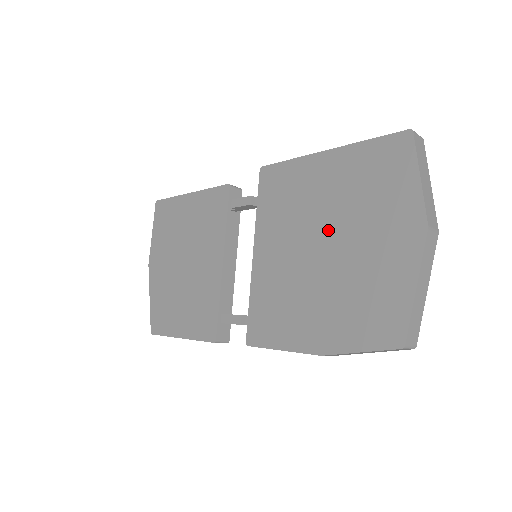
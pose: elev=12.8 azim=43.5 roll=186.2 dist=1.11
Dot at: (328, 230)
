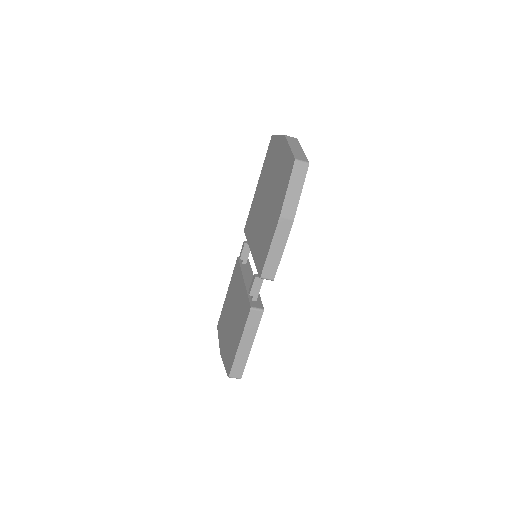
Dot at: (266, 193)
